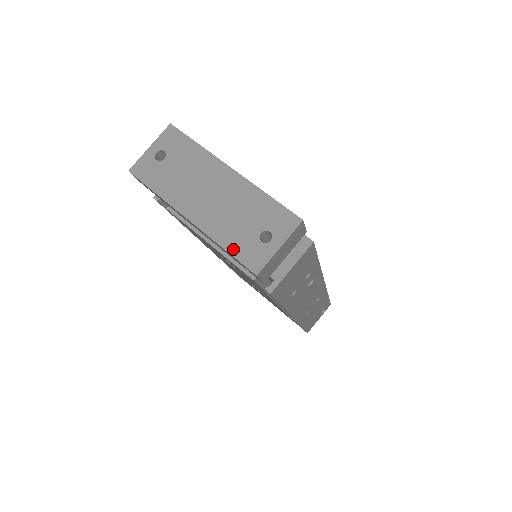
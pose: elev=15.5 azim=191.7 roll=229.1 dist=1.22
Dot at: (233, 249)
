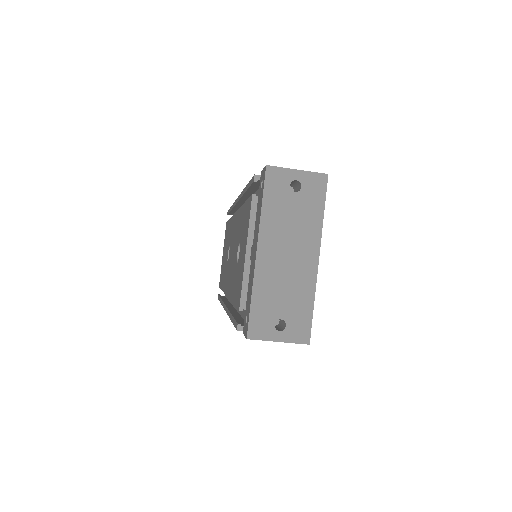
Dot at: (256, 306)
